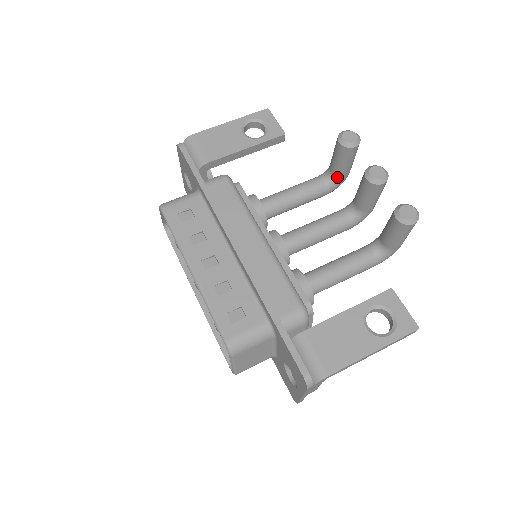
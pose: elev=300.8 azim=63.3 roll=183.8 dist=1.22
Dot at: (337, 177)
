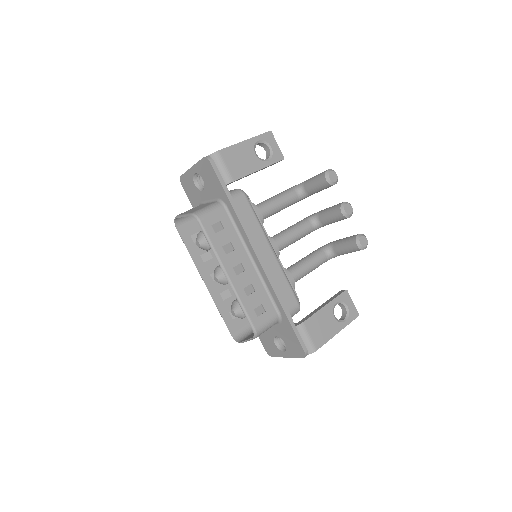
Dot at: (308, 194)
